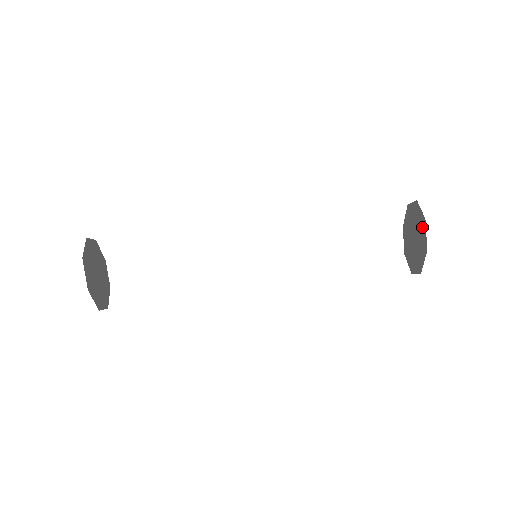
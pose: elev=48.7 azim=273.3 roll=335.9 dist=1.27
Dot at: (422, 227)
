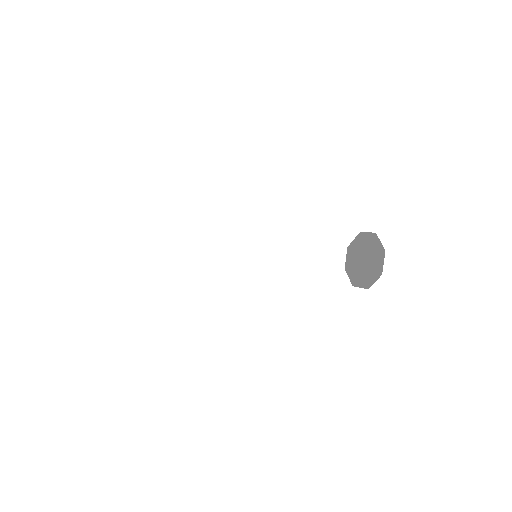
Dot at: (379, 255)
